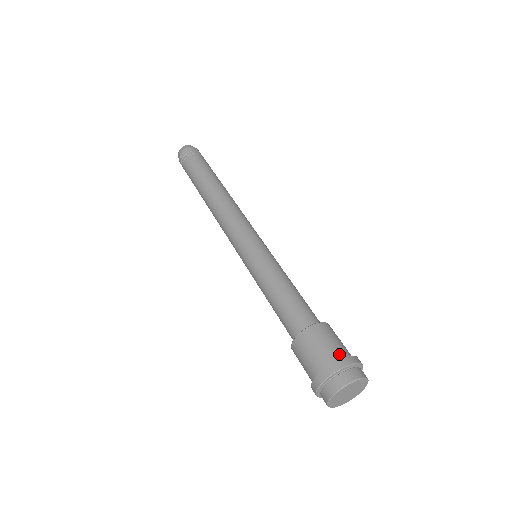
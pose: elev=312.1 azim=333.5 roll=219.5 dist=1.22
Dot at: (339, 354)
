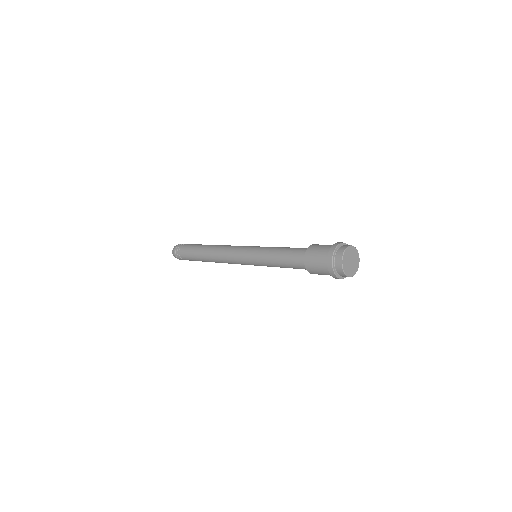
Dot at: occluded
